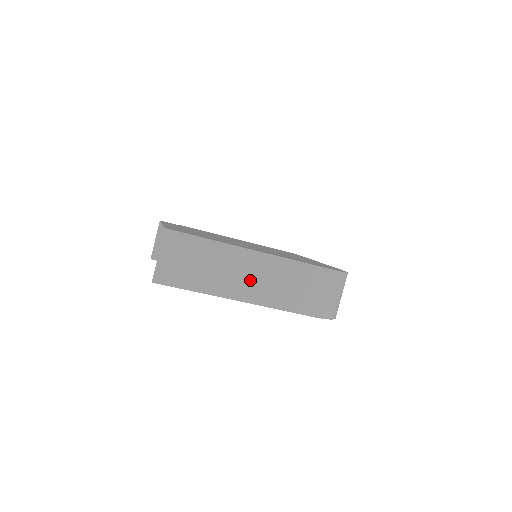
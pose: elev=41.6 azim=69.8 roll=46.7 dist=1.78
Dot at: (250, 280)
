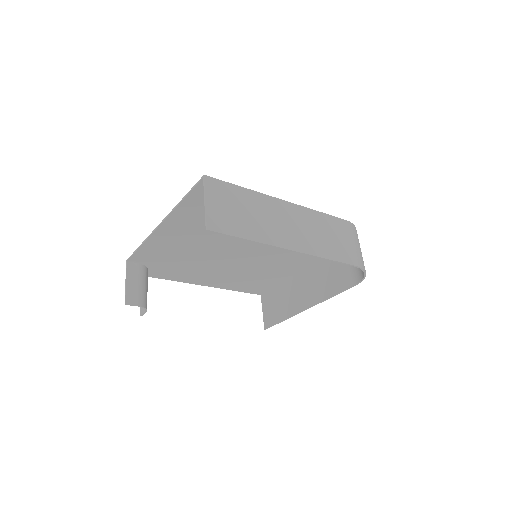
Dot at: (293, 229)
